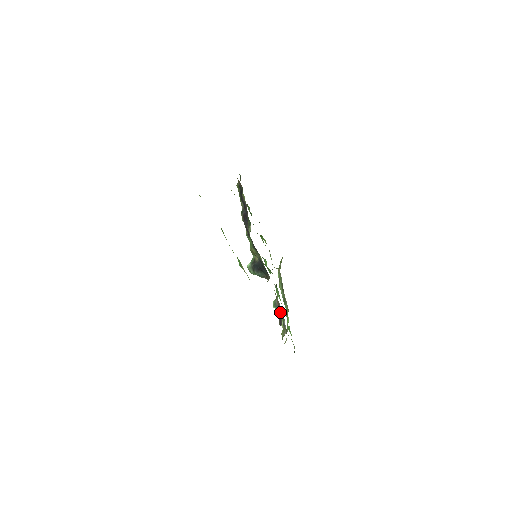
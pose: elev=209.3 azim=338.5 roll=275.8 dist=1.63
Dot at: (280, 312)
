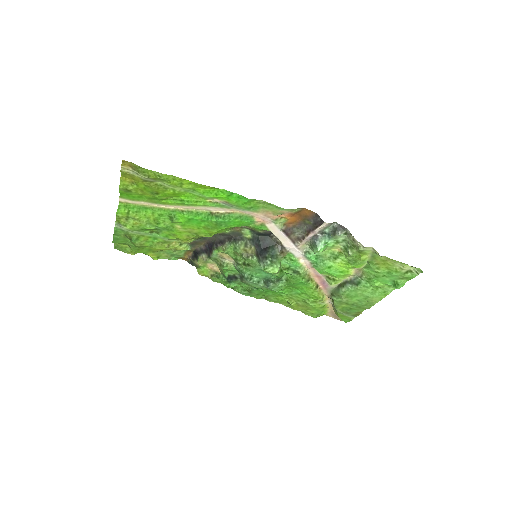
Dot at: (311, 224)
